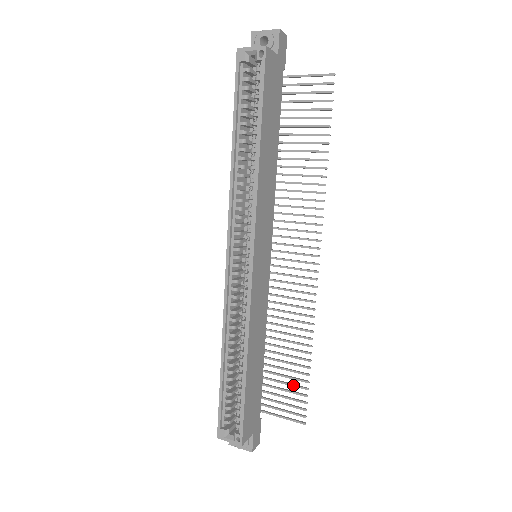
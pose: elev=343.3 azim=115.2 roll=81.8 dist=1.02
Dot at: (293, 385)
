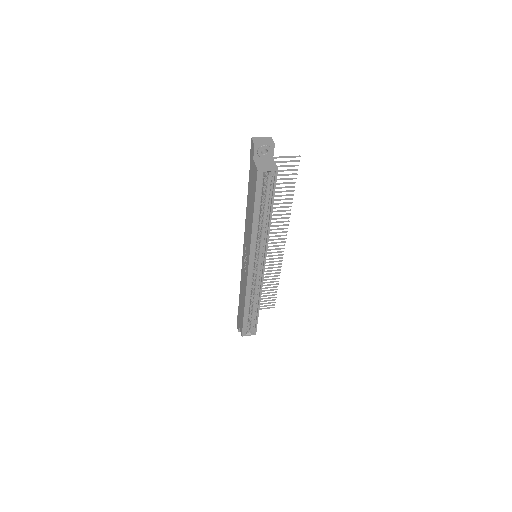
Dot at: occluded
